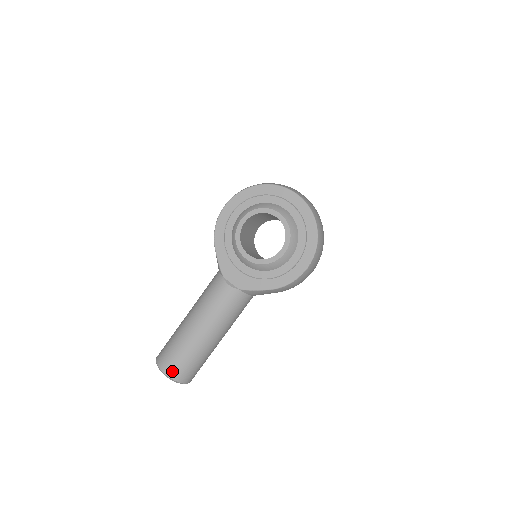
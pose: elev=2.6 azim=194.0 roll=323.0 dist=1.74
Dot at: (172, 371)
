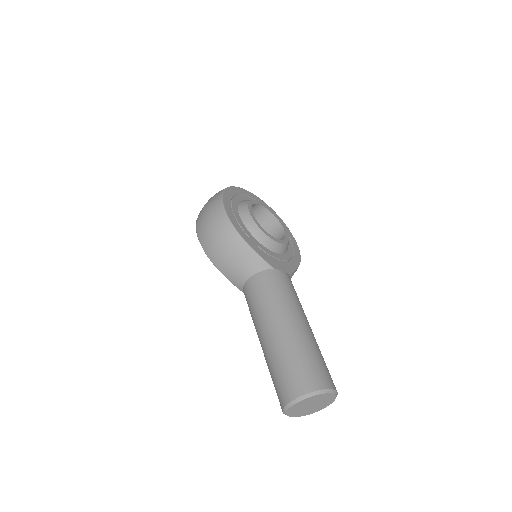
Dot at: (331, 381)
